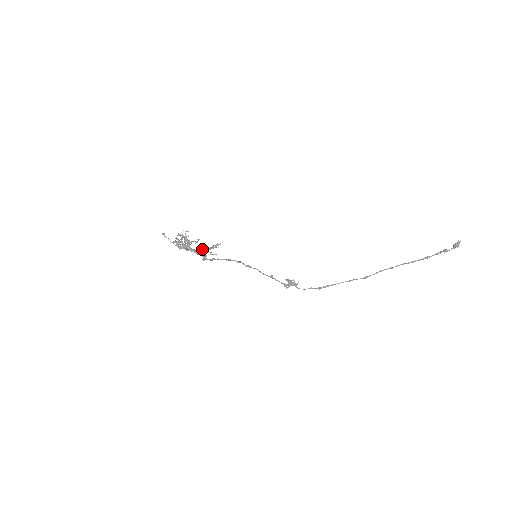
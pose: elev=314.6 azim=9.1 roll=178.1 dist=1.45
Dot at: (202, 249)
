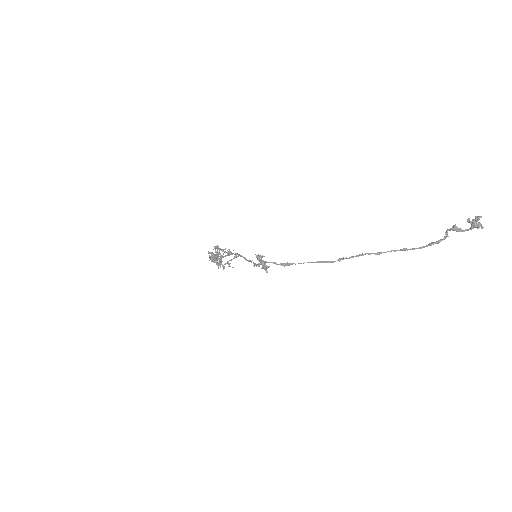
Dot at: (226, 263)
